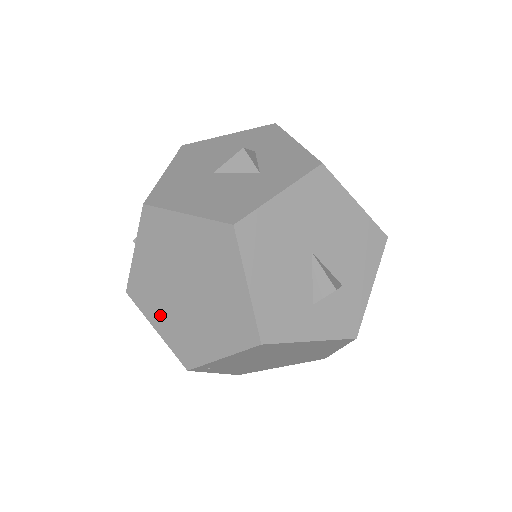
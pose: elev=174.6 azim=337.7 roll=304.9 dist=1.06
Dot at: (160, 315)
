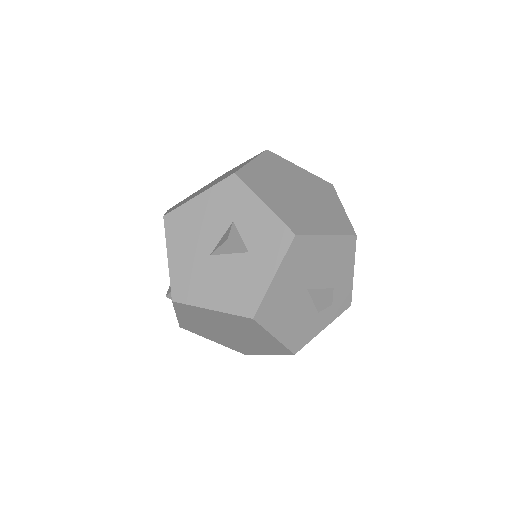
Dot at: (213, 337)
